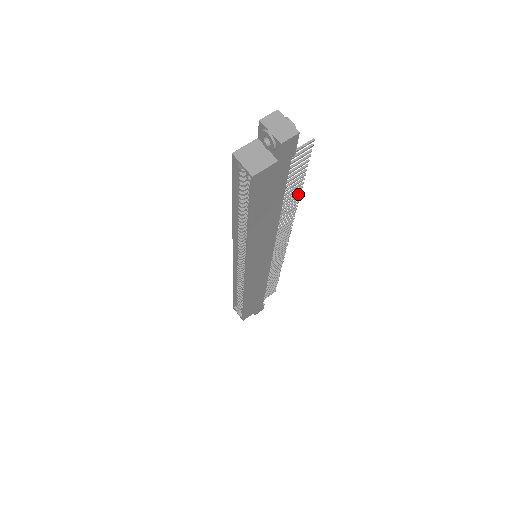
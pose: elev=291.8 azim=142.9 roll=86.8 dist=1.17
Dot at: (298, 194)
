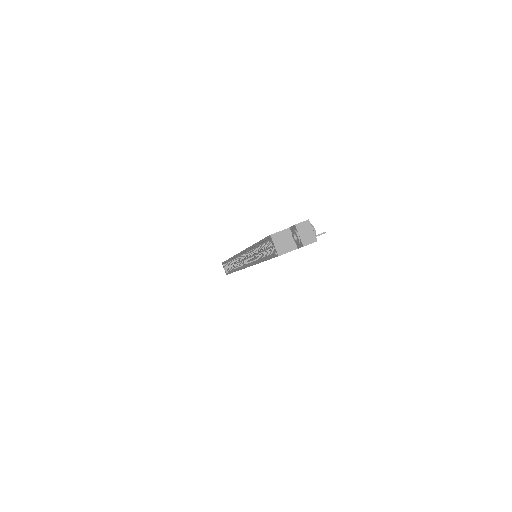
Dot at: occluded
